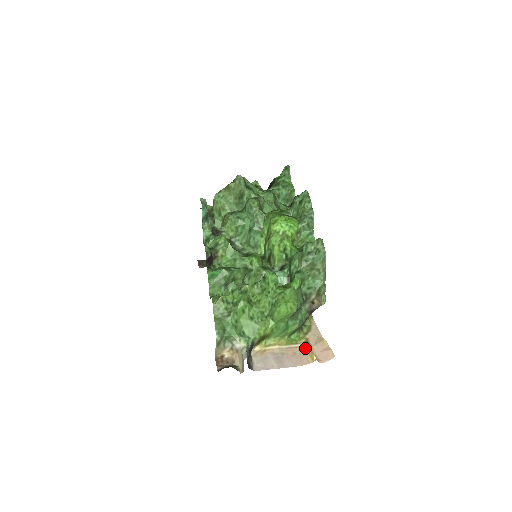
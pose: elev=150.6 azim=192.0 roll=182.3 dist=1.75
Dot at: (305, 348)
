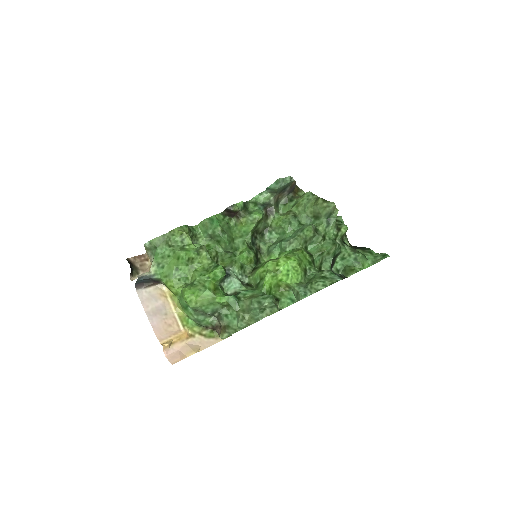
Dot at: (179, 334)
